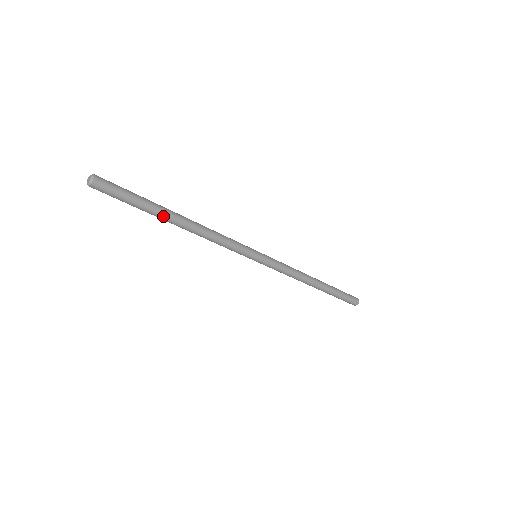
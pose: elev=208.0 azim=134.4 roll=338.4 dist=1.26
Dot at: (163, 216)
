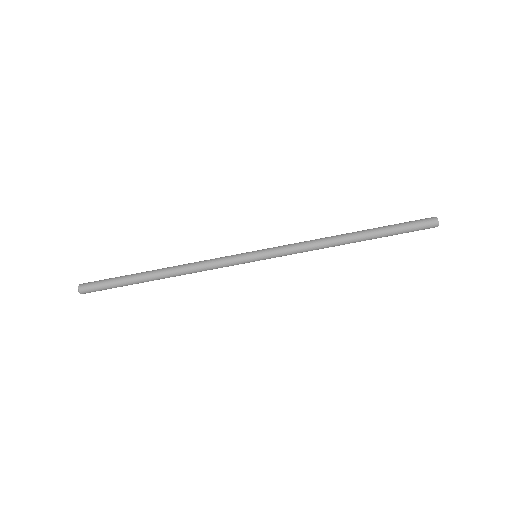
Dot at: (143, 279)
